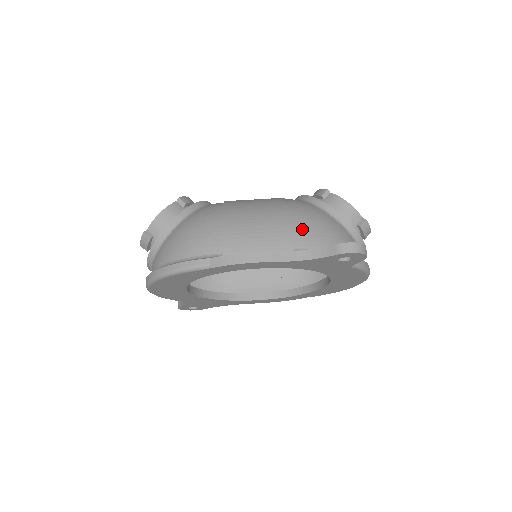
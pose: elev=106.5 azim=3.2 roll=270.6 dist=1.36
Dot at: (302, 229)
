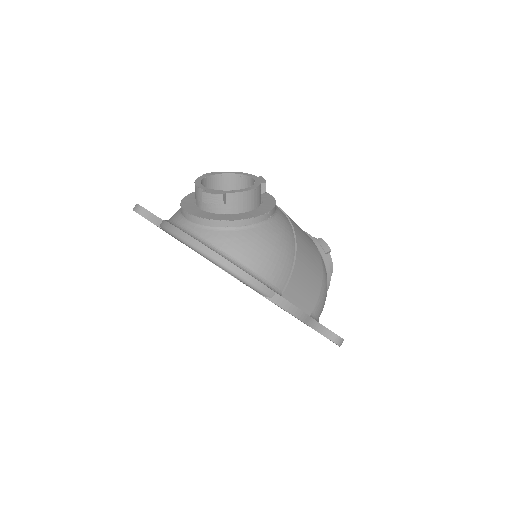
Dot at: (322, 298)
